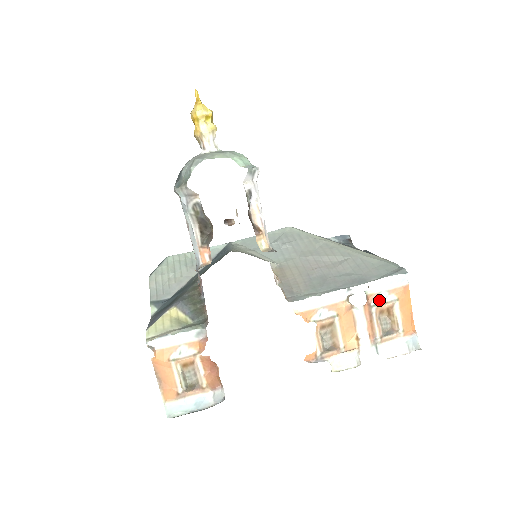
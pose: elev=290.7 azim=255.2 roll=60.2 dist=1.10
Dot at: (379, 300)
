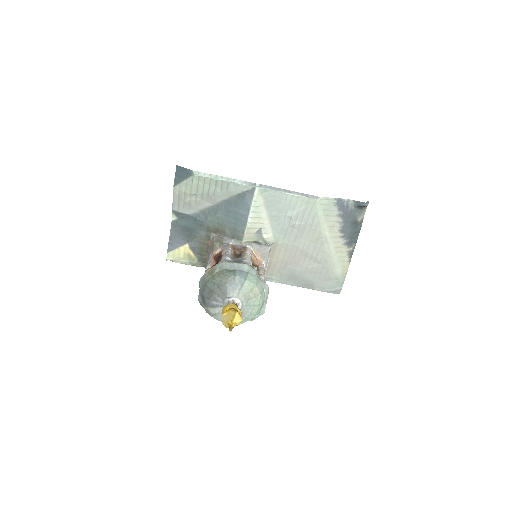
Dot at: occluded
